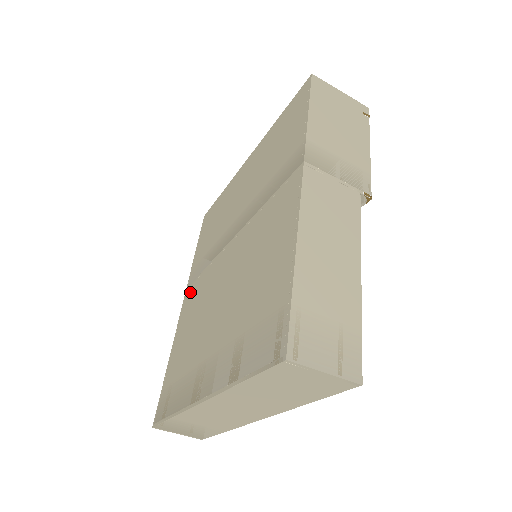
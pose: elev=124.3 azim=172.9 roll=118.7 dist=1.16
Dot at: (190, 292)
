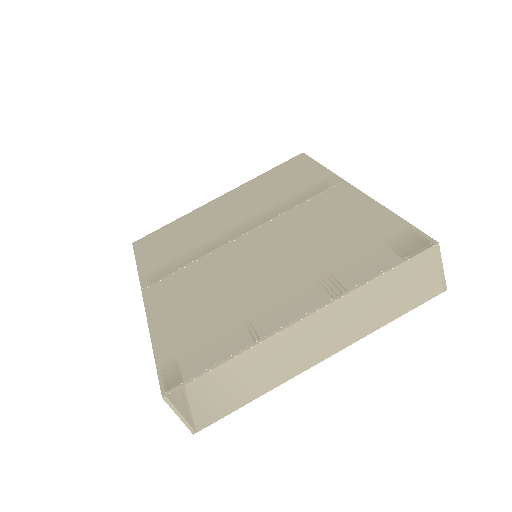
Dot at: (161, 286)
